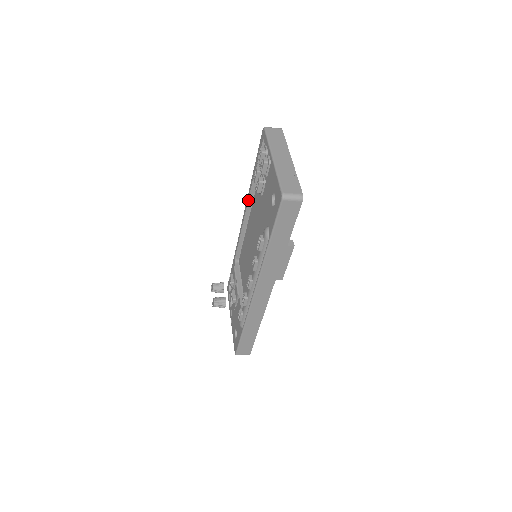
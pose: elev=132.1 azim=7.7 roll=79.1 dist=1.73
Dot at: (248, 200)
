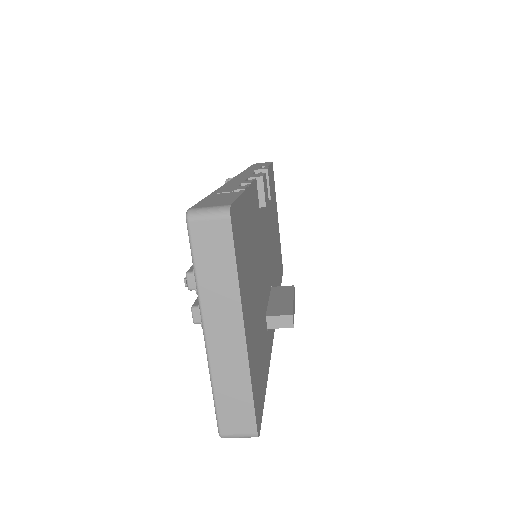
Dot at: occluded
